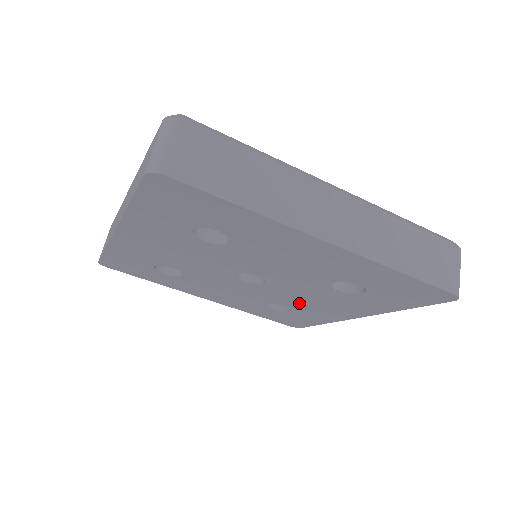
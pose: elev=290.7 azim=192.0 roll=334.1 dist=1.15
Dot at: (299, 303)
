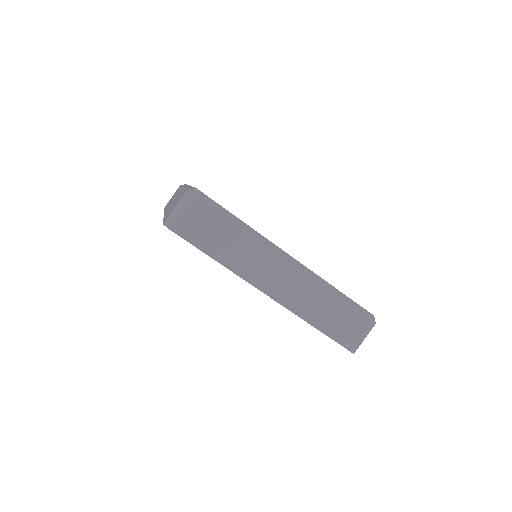
Dot at: occluded
